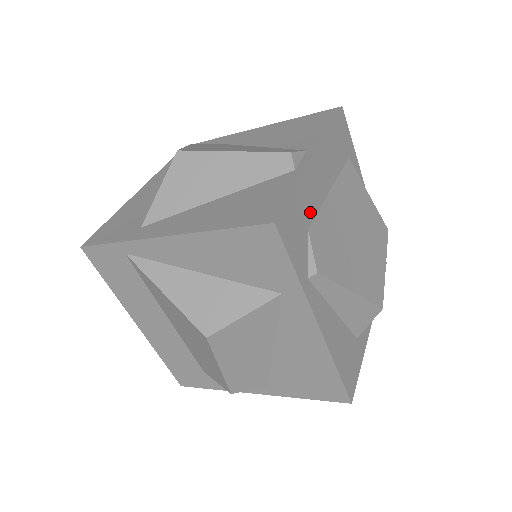
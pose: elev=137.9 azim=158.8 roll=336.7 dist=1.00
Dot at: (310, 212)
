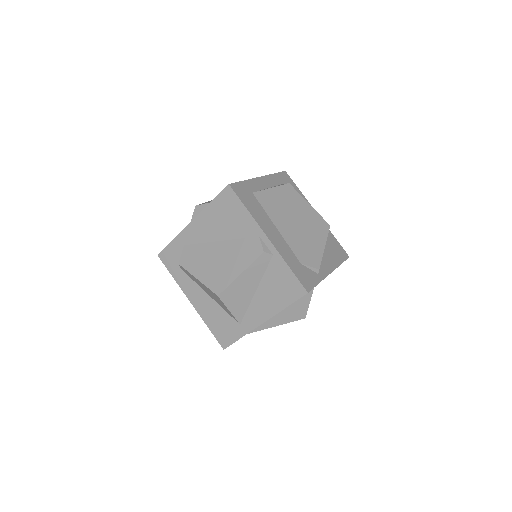
Dot at: (294, 257)
